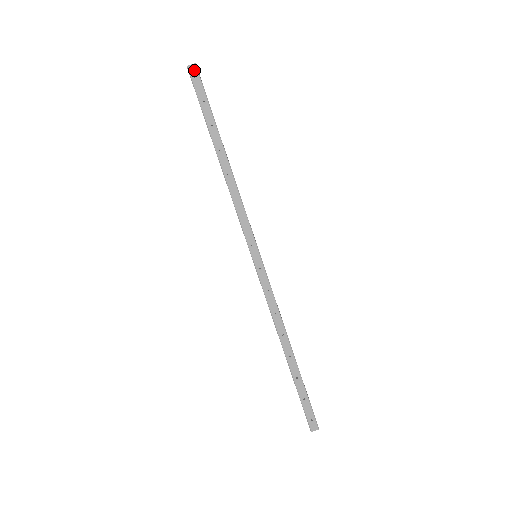
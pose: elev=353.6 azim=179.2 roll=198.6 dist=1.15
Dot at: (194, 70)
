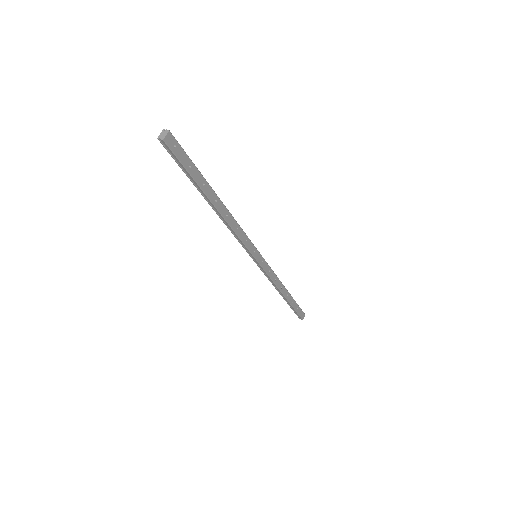
Dot at: (171, 139)
